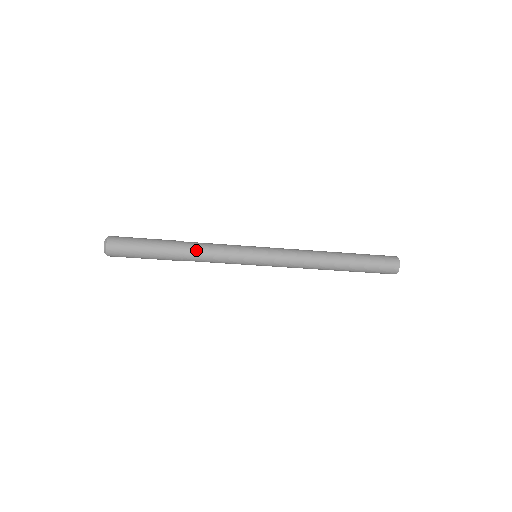
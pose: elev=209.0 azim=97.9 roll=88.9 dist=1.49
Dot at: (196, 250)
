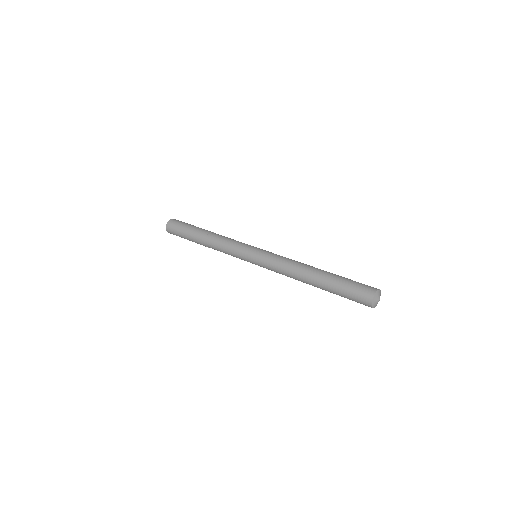
Dot at: occluded
